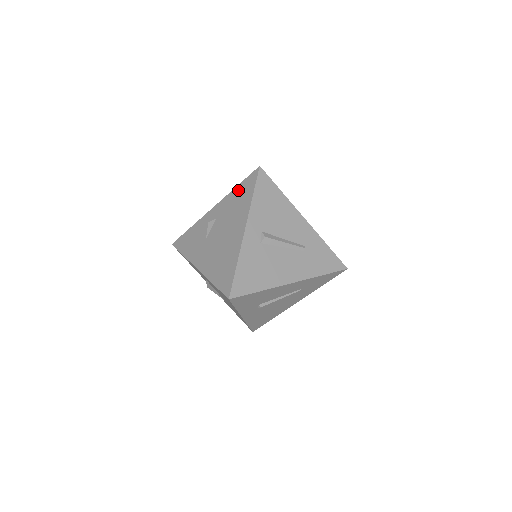
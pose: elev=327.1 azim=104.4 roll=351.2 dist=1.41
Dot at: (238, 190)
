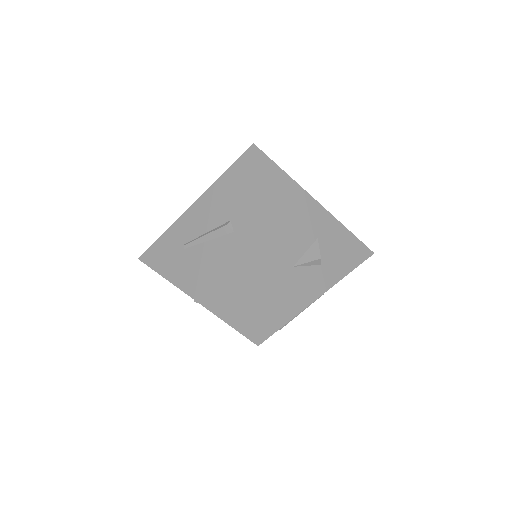
Dot at: occluded
